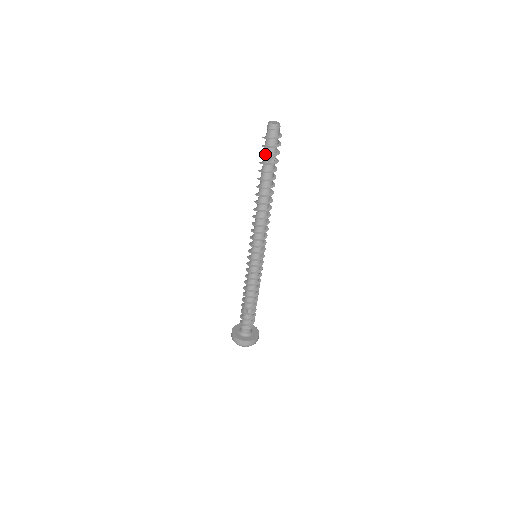
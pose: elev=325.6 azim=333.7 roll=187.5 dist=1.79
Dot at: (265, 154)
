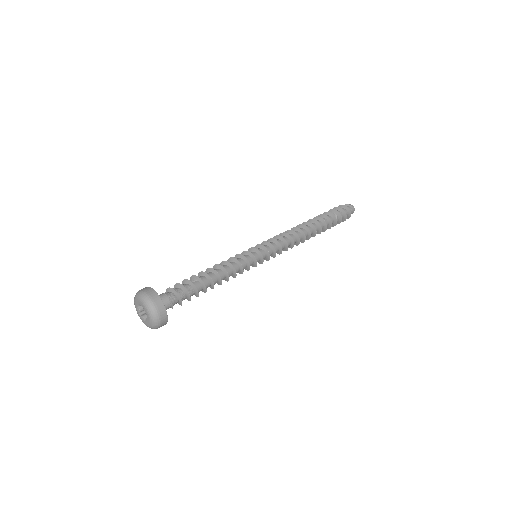
Dot at: (333, 211)
